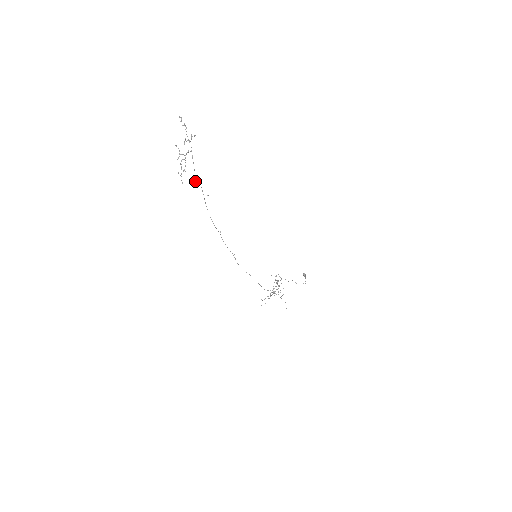
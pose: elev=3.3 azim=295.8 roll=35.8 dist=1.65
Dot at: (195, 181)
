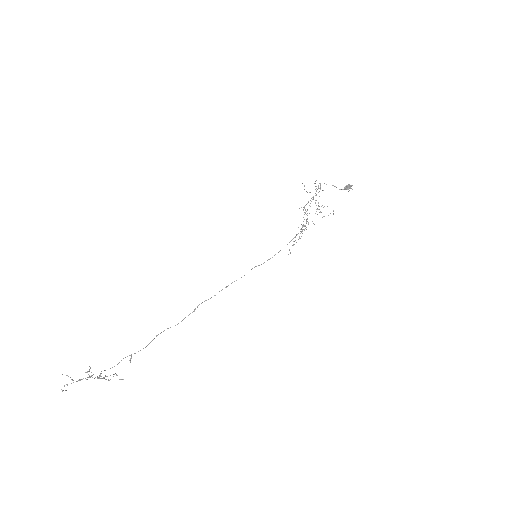
Dot at: (131, 355)
